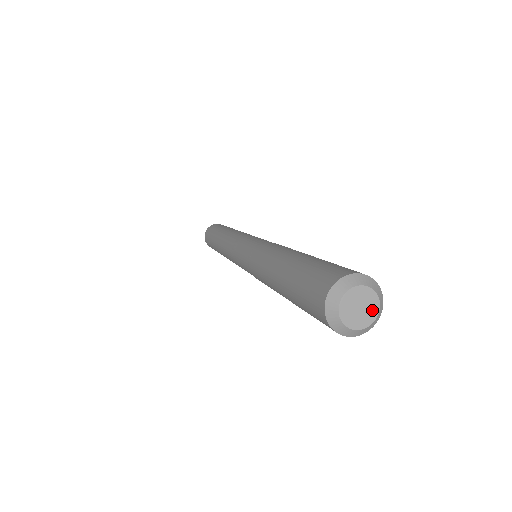
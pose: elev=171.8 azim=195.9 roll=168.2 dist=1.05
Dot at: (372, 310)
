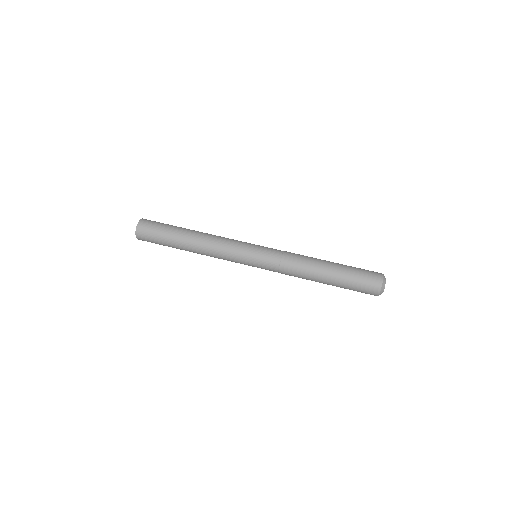
Dot at: occluded
